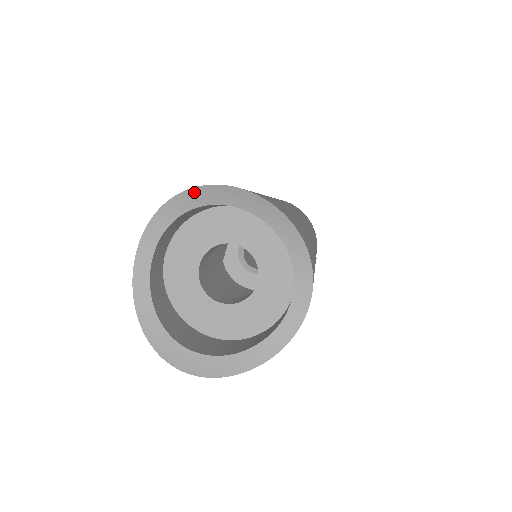
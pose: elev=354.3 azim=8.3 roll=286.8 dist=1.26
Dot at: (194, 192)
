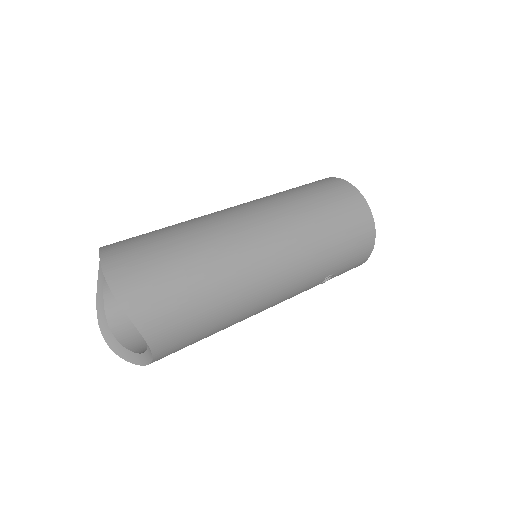
Dot at: (101, 260)
